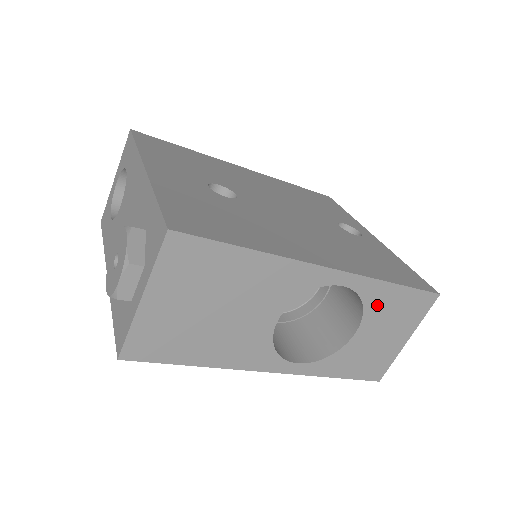
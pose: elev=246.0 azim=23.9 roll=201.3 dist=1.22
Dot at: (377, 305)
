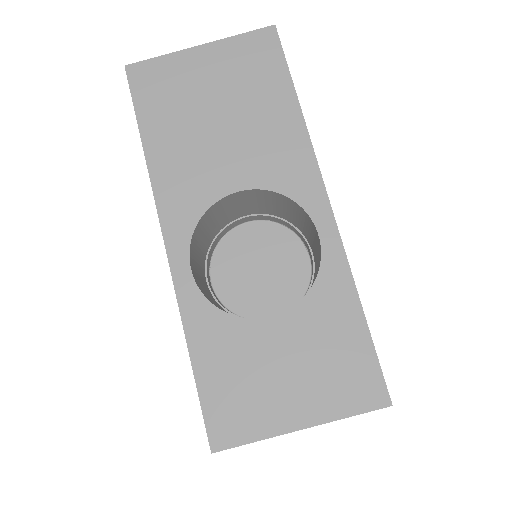
Dot at: (322, 311)
